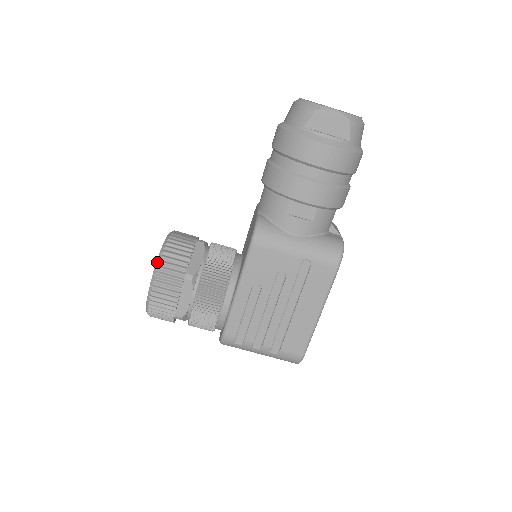
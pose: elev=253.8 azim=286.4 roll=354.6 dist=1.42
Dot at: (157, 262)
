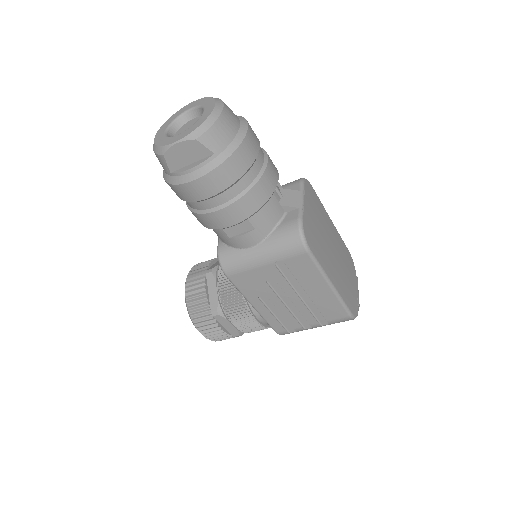
Dot at: occluded
